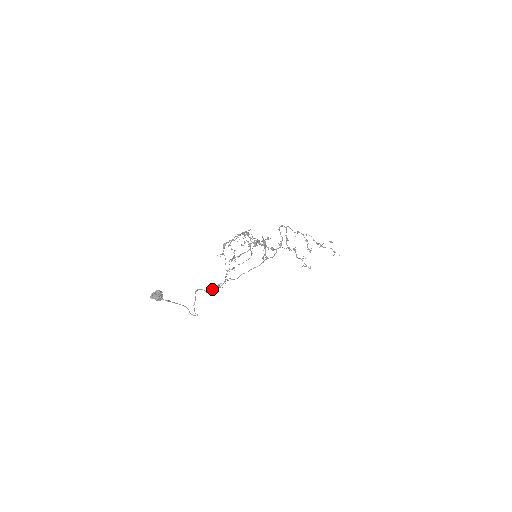
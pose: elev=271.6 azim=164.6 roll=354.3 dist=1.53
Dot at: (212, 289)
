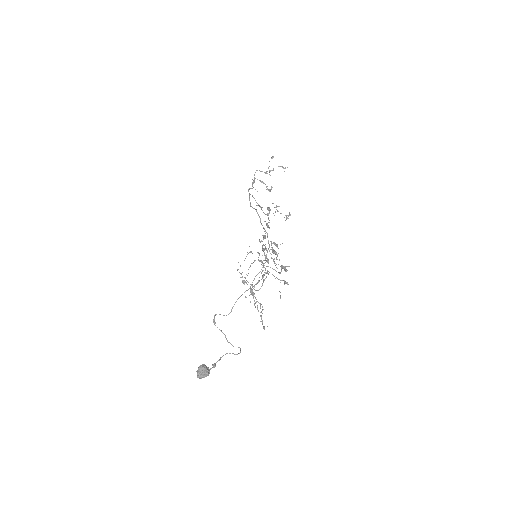
Dot at: (230, 312)
